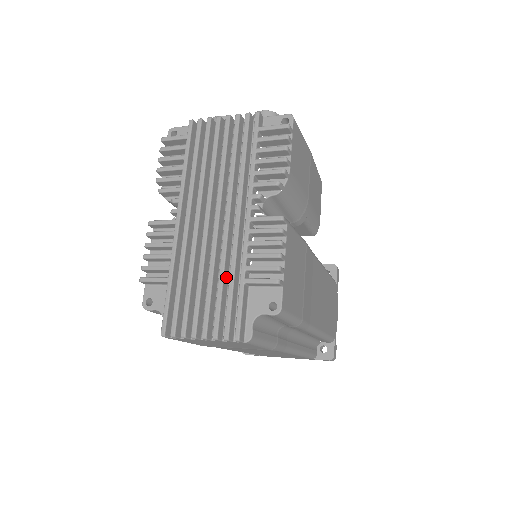
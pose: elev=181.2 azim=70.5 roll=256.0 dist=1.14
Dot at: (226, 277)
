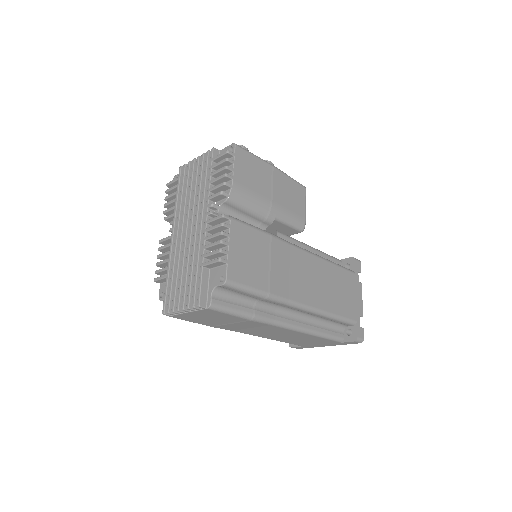
Dot at: occluded
